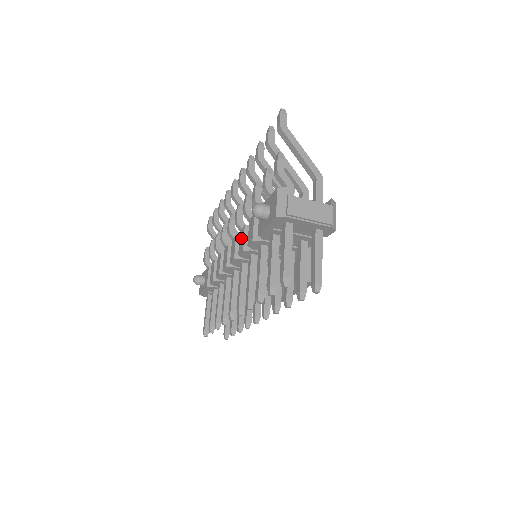
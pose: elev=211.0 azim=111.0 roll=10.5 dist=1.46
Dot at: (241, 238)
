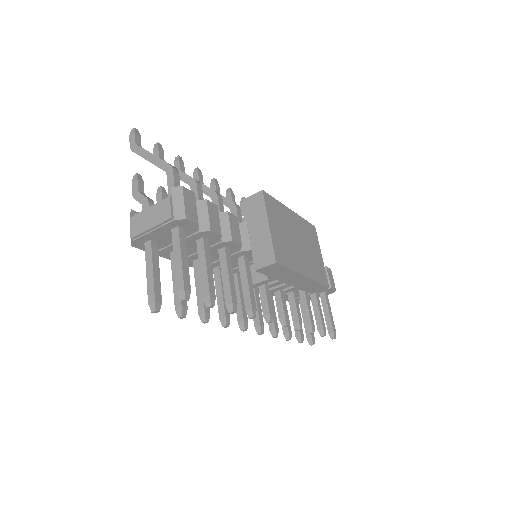
Dot at: occluded
